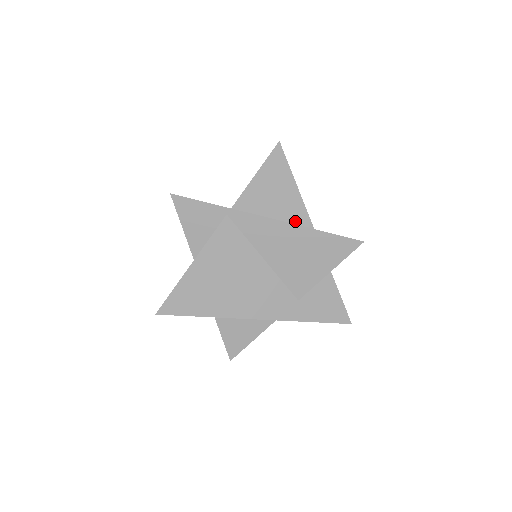
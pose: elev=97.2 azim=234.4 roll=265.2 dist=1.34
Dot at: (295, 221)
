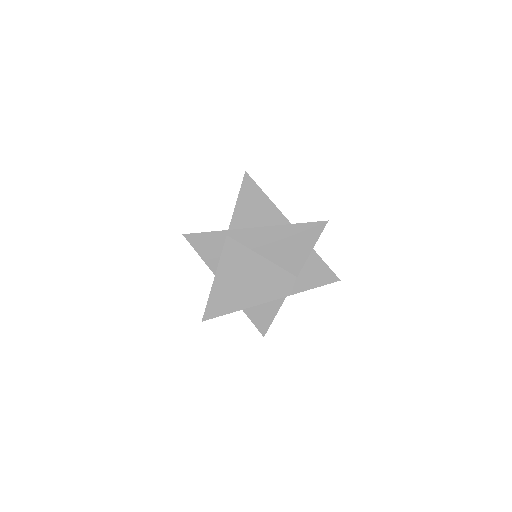
Dot at: (275, 223)
